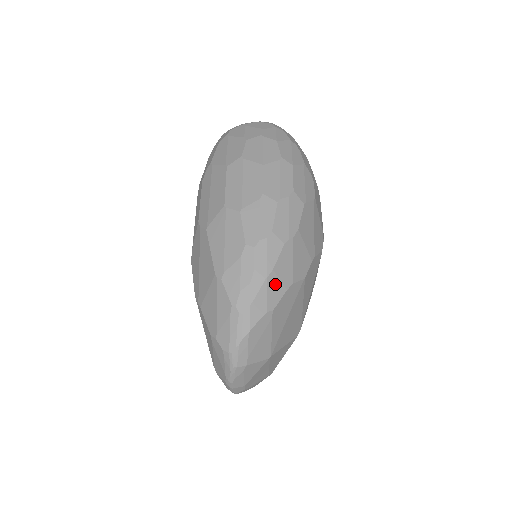
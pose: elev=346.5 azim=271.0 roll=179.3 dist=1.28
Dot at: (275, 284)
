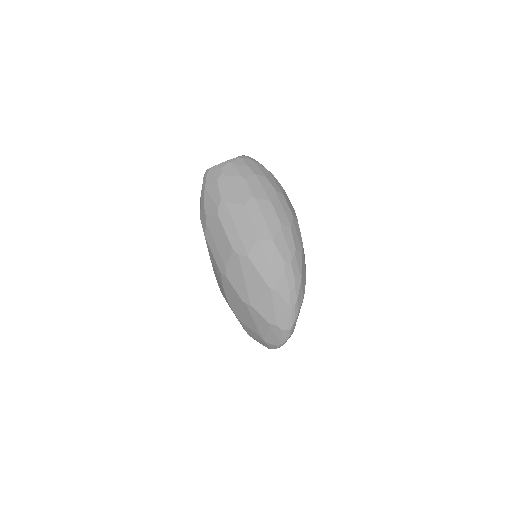
Dot at: (303, 281)
